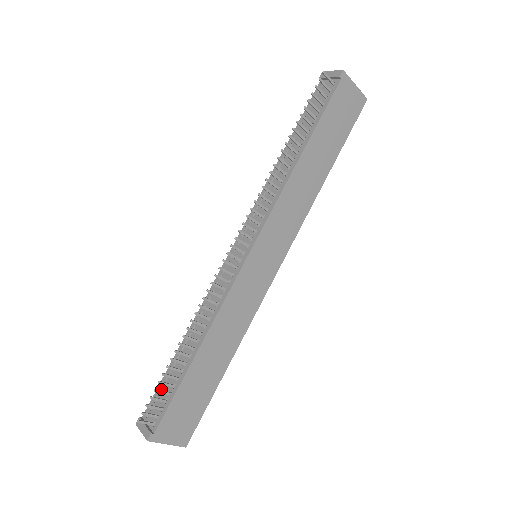
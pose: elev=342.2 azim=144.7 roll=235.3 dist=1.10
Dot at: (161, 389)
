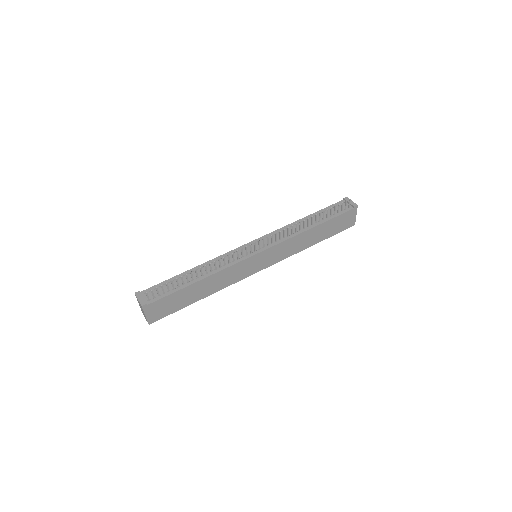
Dot at: (163, 285)
